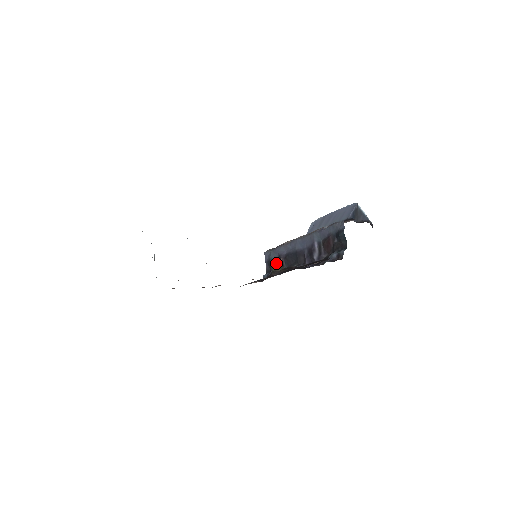
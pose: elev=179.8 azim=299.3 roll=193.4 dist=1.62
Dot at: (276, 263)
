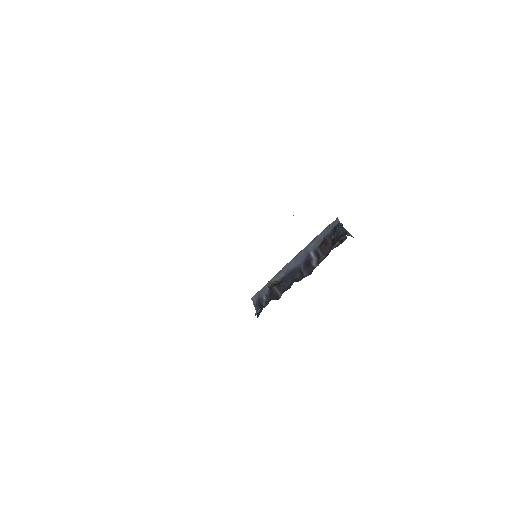
Dot at: occluded
